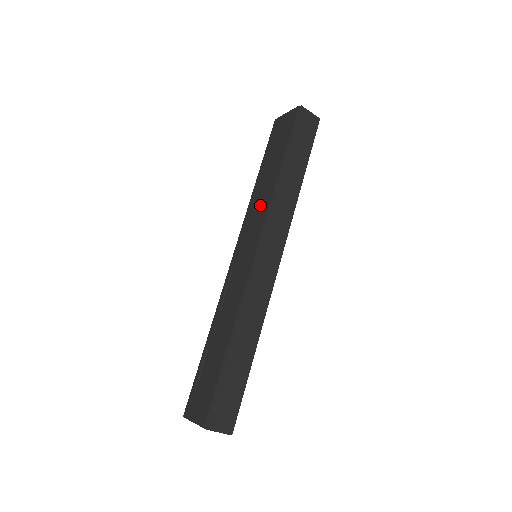
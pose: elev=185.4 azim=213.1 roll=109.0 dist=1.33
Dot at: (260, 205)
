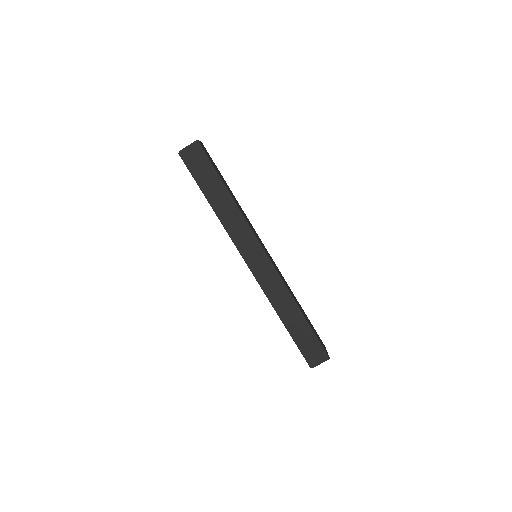
Dot at: occluded
